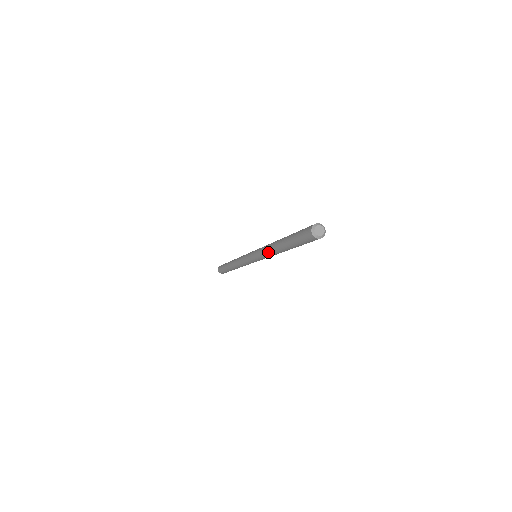
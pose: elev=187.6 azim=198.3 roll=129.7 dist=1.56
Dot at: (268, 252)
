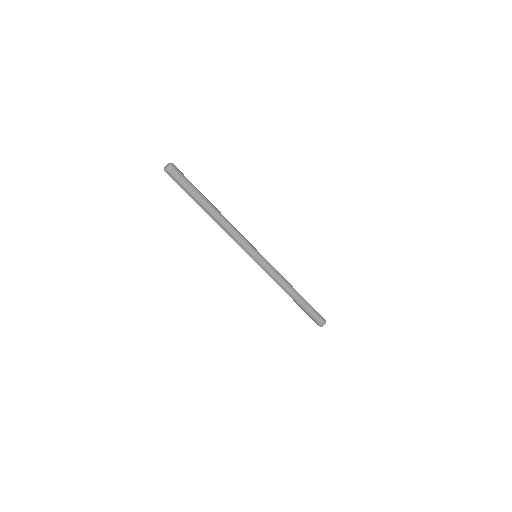
Dot at: occluded
